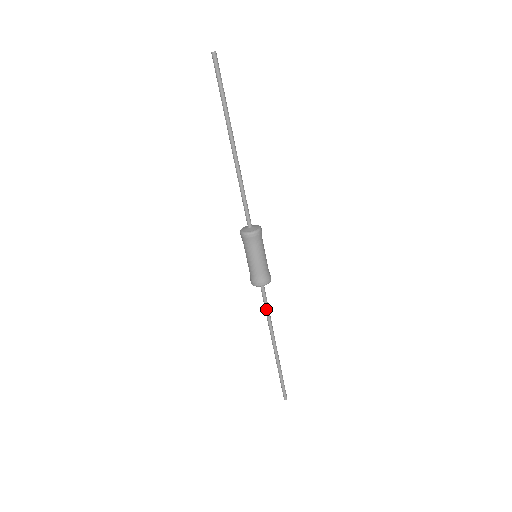
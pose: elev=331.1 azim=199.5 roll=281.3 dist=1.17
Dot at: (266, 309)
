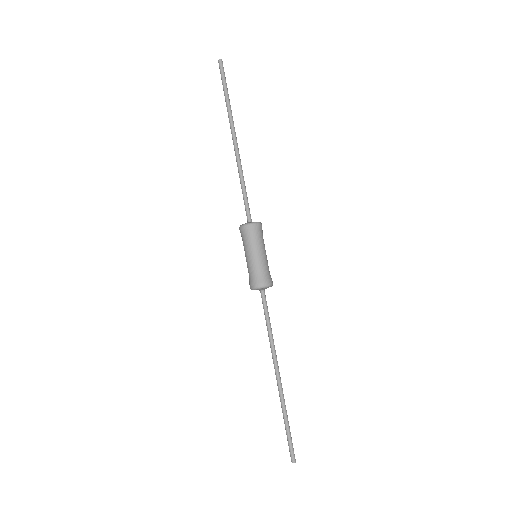
Dot at: (269, 322)
